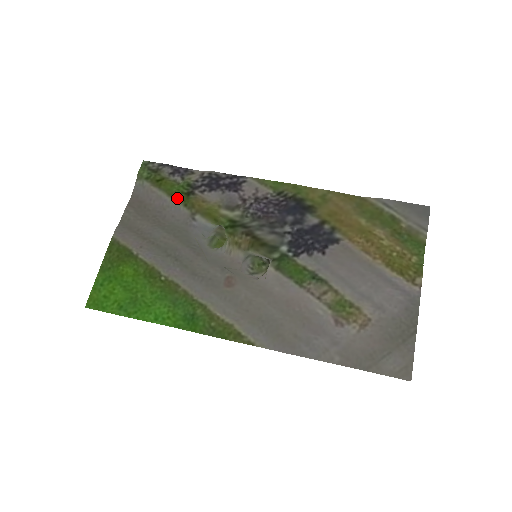
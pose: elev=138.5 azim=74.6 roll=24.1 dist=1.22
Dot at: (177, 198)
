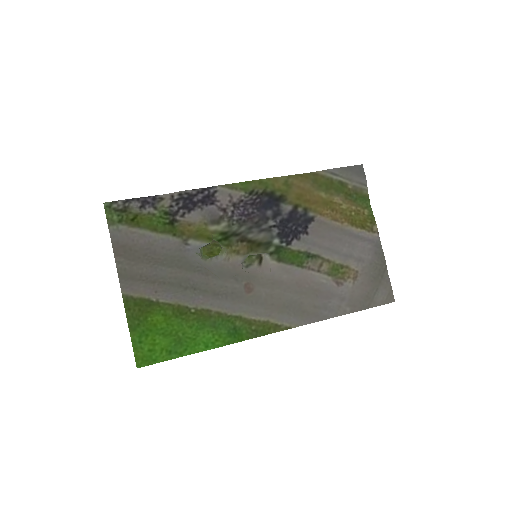
Dot at: (162, 231)
